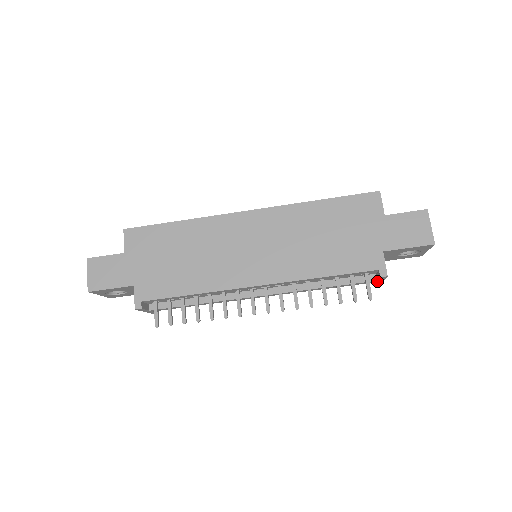
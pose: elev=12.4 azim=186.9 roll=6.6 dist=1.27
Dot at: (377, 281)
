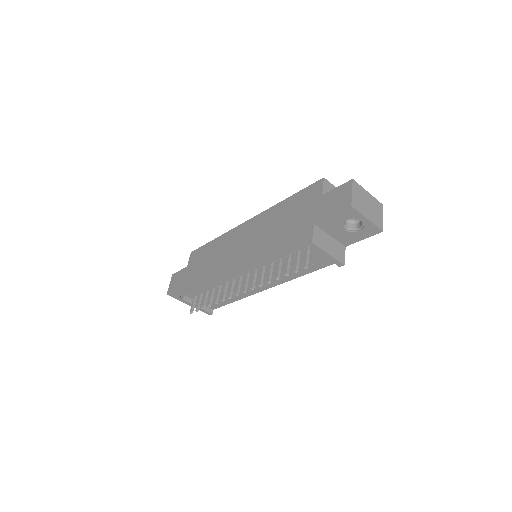
Dot at: (325, 256)
